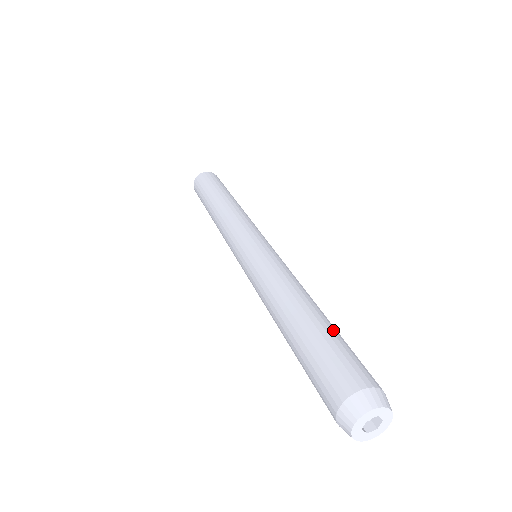
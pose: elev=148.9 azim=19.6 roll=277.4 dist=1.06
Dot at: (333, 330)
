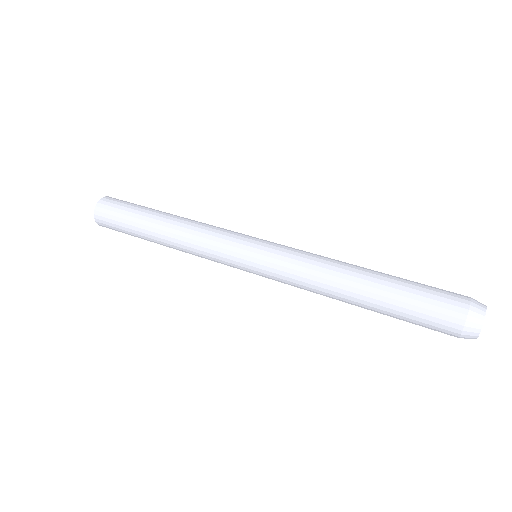
Dot at: (401, 280)
